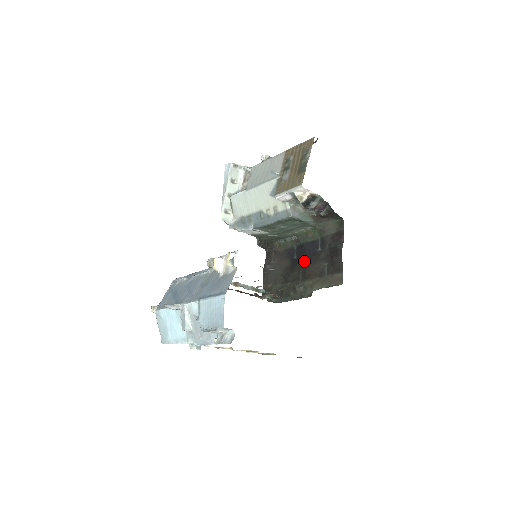
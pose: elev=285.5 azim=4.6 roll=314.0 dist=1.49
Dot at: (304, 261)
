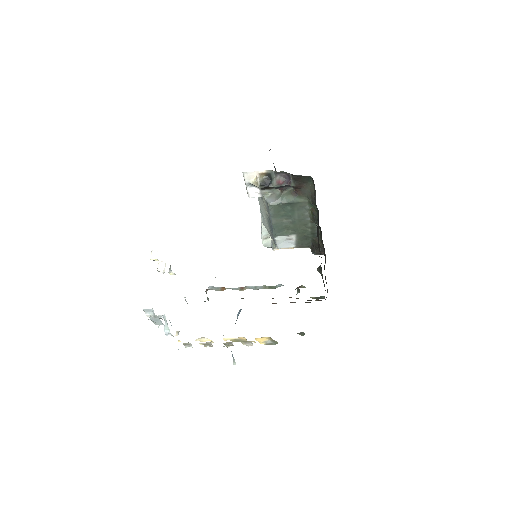
Dot at: occluded
